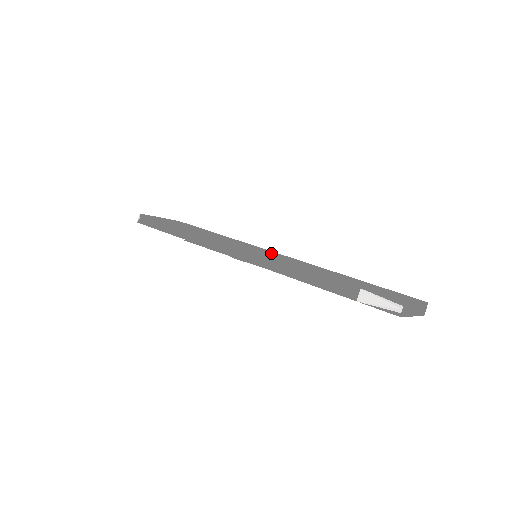
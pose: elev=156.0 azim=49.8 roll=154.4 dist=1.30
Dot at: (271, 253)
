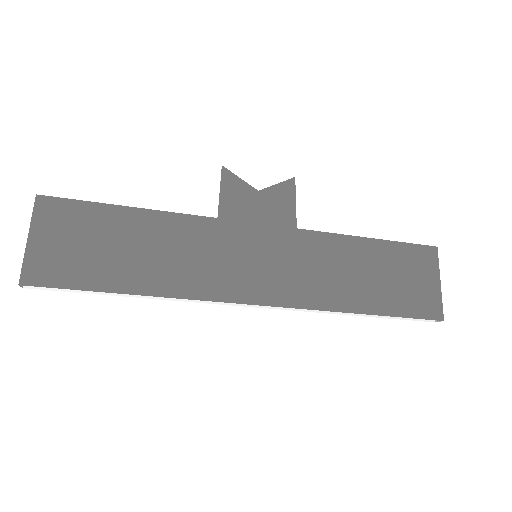
Dot at: occluded
